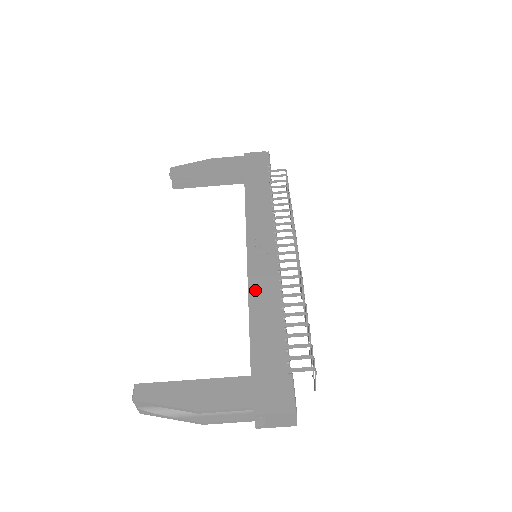
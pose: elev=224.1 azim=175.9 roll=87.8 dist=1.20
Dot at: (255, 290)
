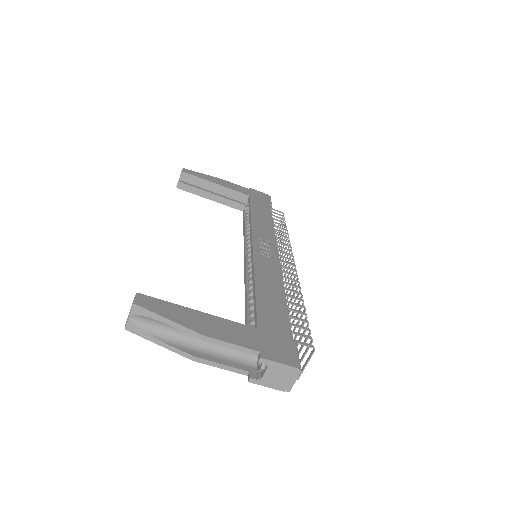
Dot at: (261, 273)
